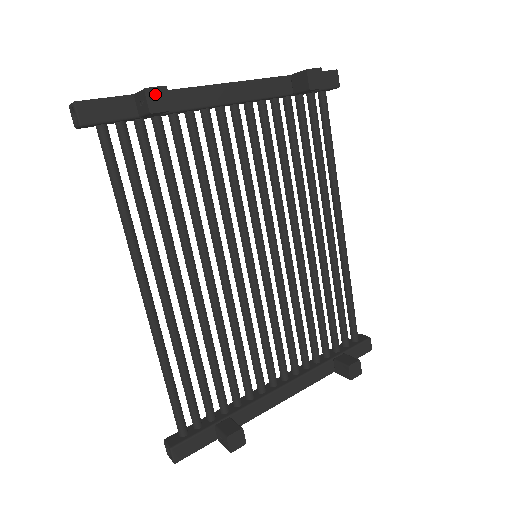
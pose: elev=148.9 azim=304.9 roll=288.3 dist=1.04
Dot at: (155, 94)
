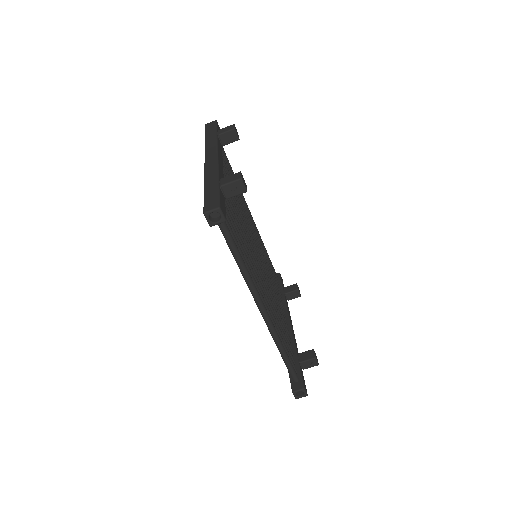
Dot at: (243, 179)
